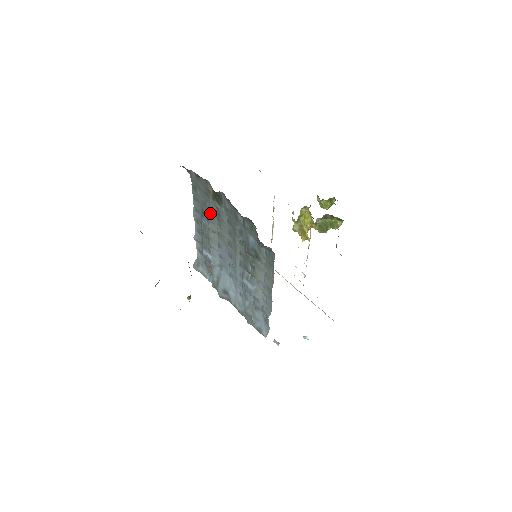
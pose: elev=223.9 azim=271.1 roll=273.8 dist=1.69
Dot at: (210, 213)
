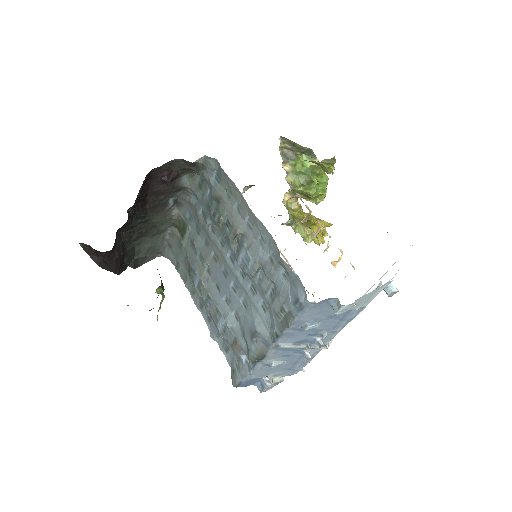
Dot at: (191, 259)
